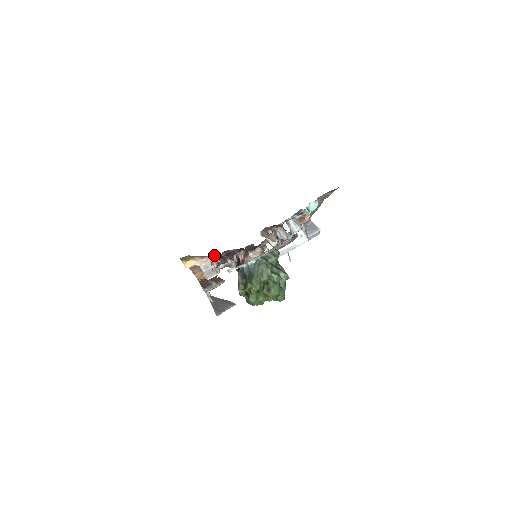
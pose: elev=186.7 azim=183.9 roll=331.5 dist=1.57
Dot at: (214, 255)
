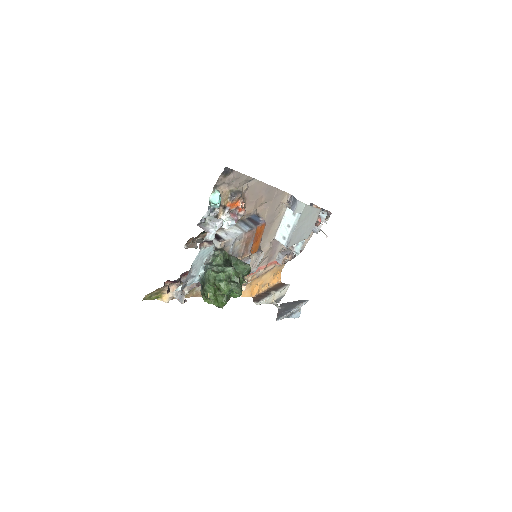
Dot at: (168, 283)
